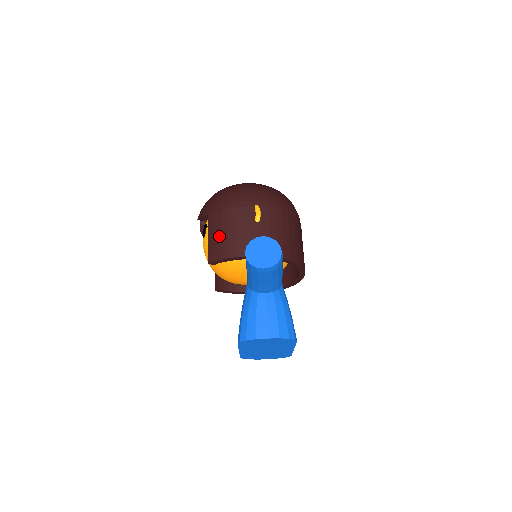
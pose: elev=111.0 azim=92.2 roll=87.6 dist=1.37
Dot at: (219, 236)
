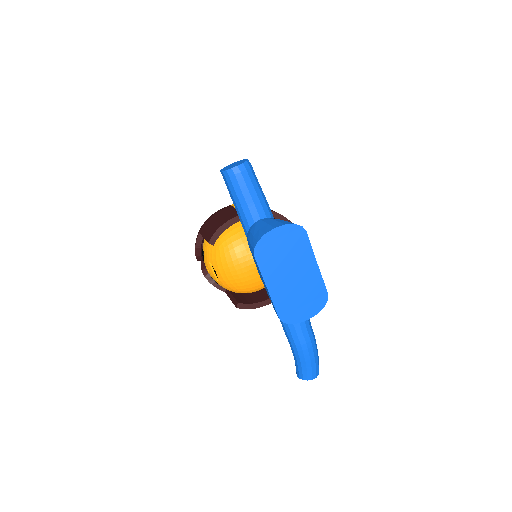
Dot at: (210, 227)
